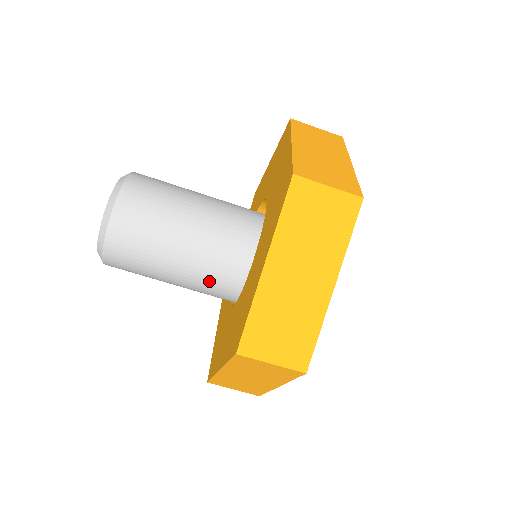
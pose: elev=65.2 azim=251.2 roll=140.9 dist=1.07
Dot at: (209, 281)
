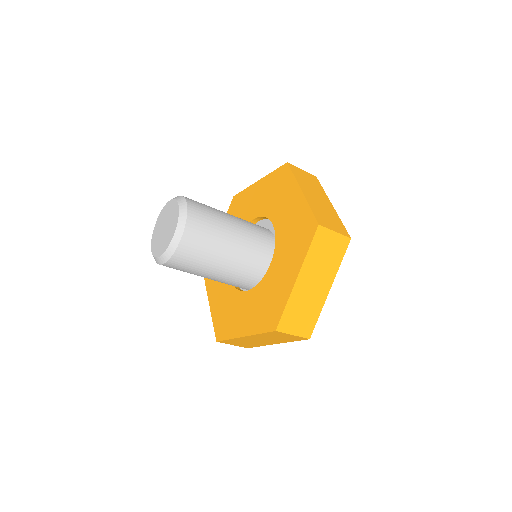
Dot at: (237, 278)
